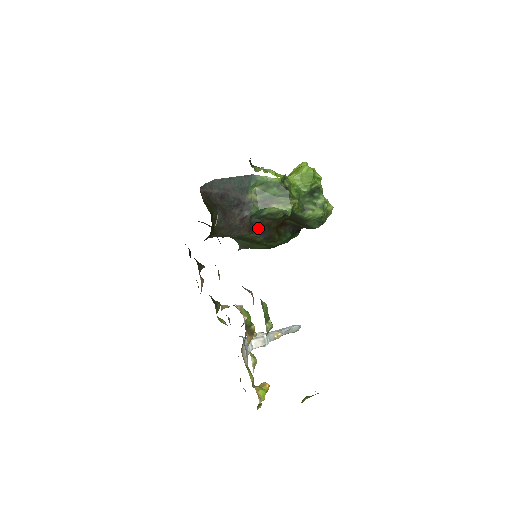
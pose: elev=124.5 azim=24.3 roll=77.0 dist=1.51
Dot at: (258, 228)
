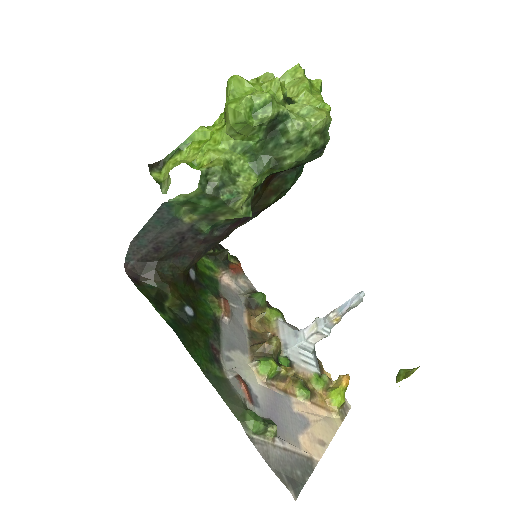
Dot at: (235, 223)
